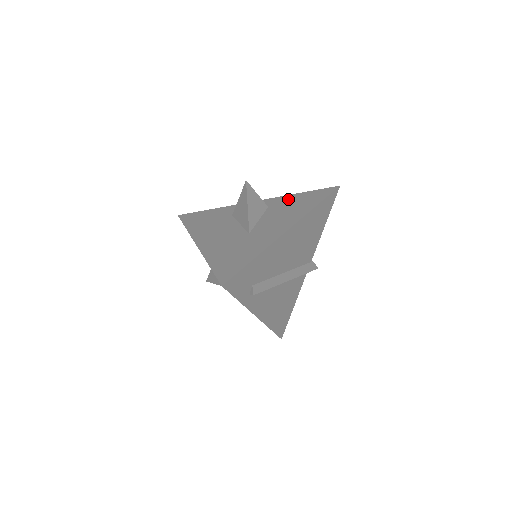
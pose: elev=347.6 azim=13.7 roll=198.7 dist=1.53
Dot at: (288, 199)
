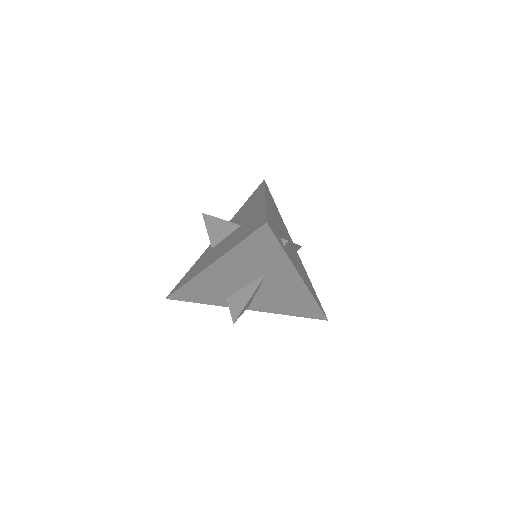
Dot at: (240, 211)
